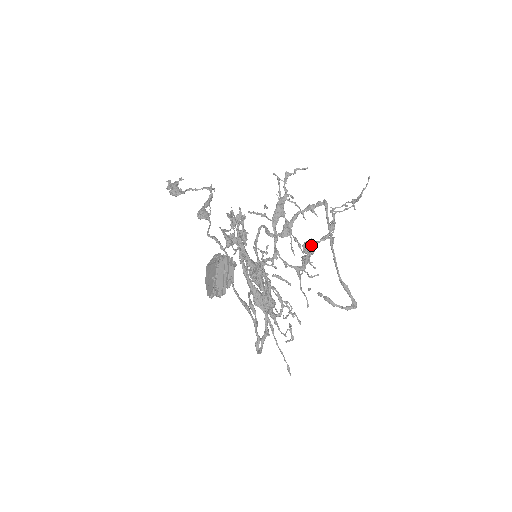
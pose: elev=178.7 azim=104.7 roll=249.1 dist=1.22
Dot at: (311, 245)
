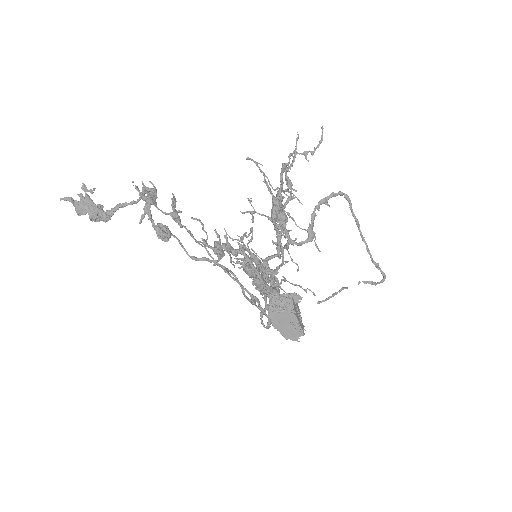
Dot at: (285, 214)
